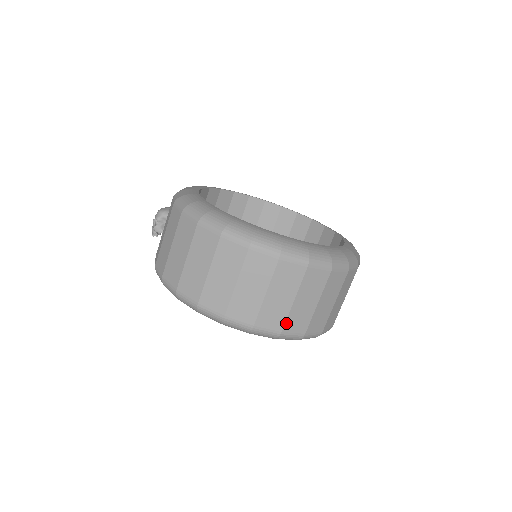
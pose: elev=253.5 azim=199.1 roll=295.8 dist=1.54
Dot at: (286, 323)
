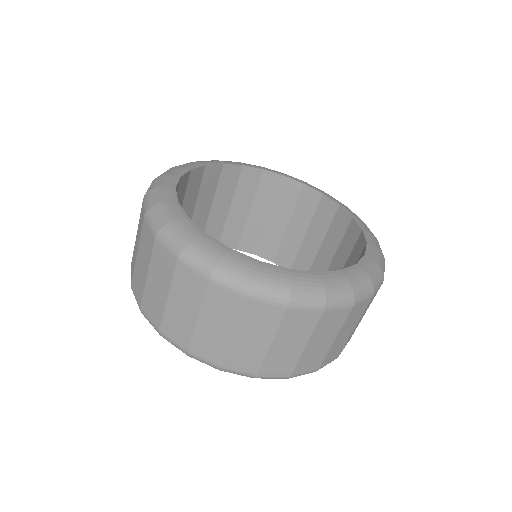
Dot at: (163, 322)
